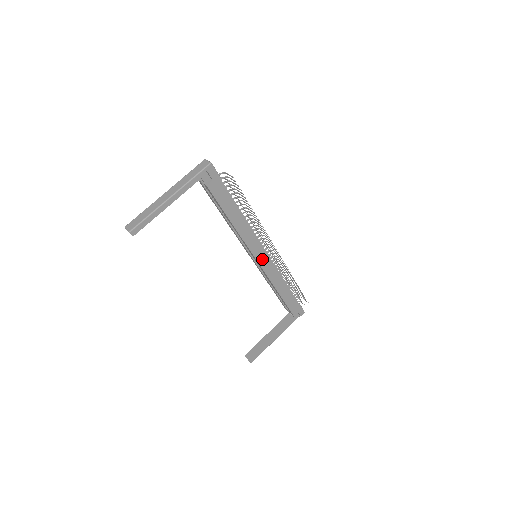
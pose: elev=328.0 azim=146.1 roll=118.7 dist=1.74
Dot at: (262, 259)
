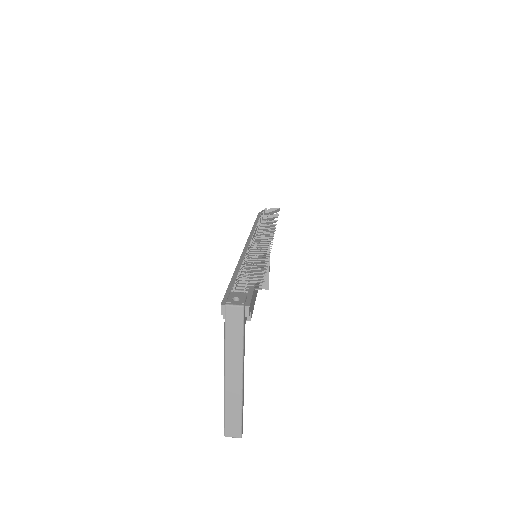
Dot at: (265, 253)
